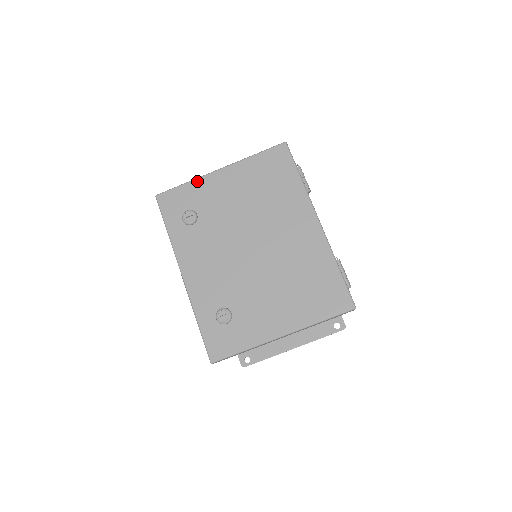
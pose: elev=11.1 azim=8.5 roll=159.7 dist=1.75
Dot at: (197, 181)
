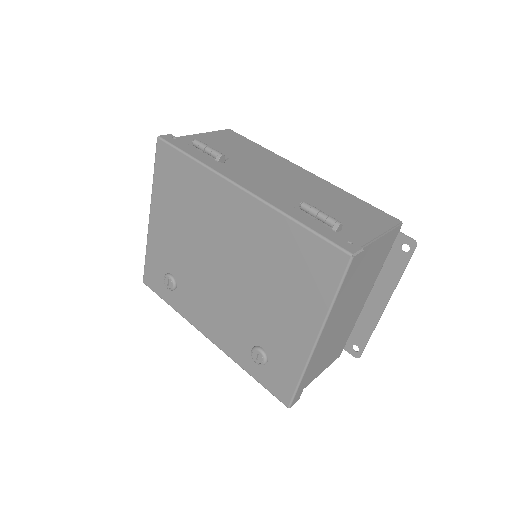
Dot at: (148, 244)
